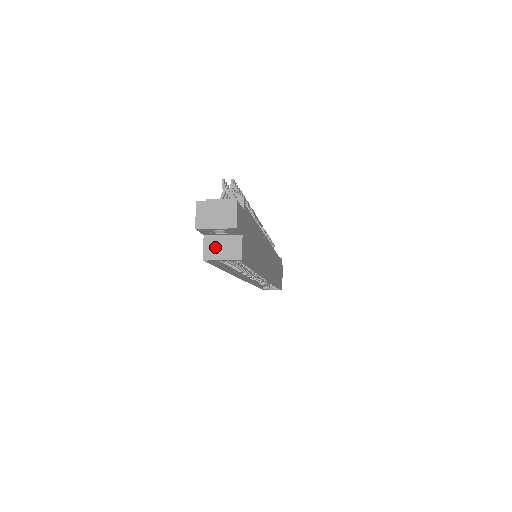
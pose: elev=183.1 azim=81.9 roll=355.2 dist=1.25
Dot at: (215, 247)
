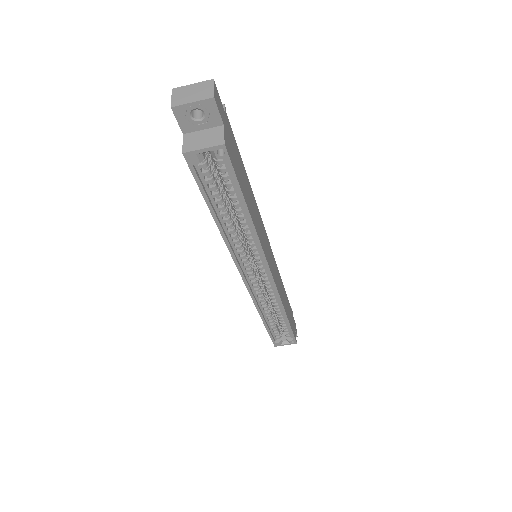
Dot at: (195, 140)
